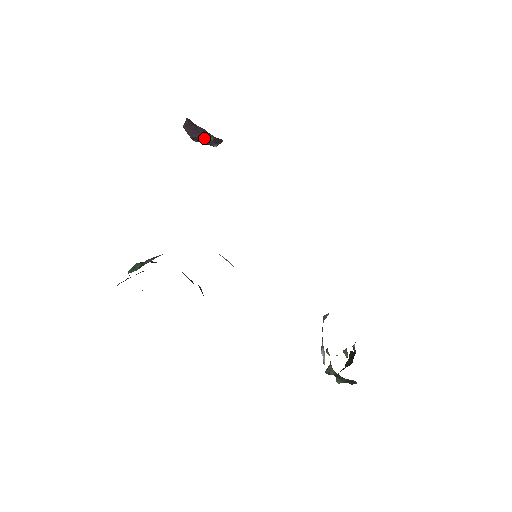
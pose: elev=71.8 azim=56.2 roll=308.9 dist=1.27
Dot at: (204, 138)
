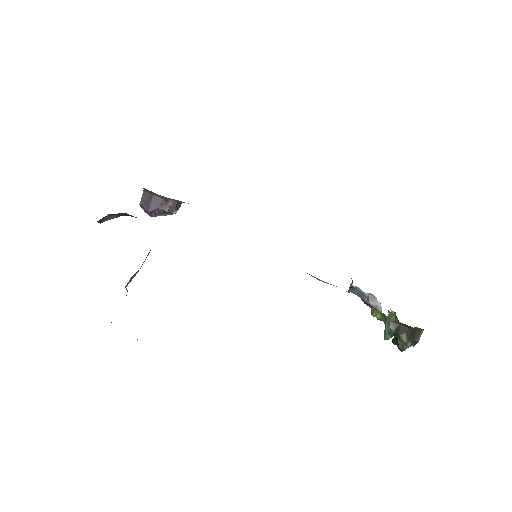
Dot at: (163, 207)
